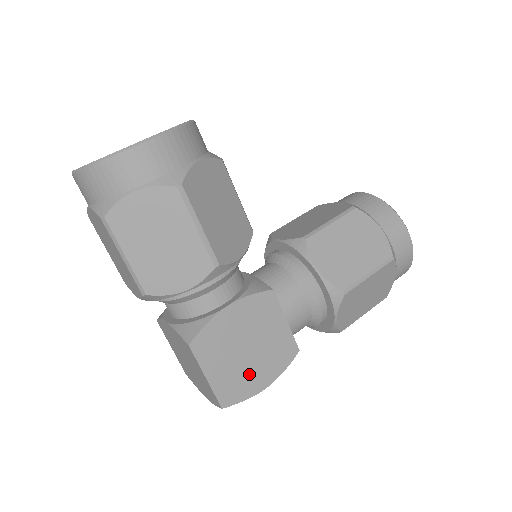
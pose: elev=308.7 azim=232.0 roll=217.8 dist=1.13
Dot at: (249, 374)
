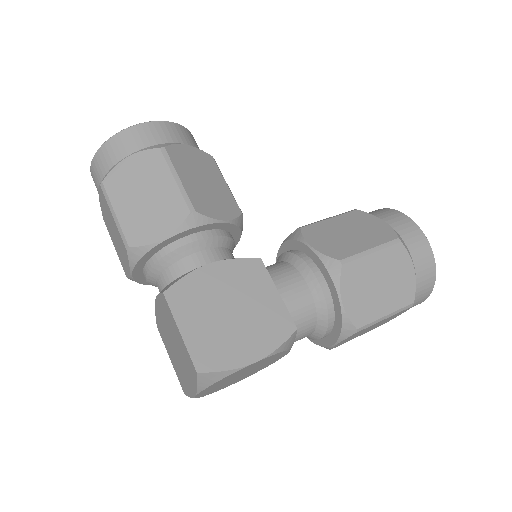
Dot at: (232, 340)
